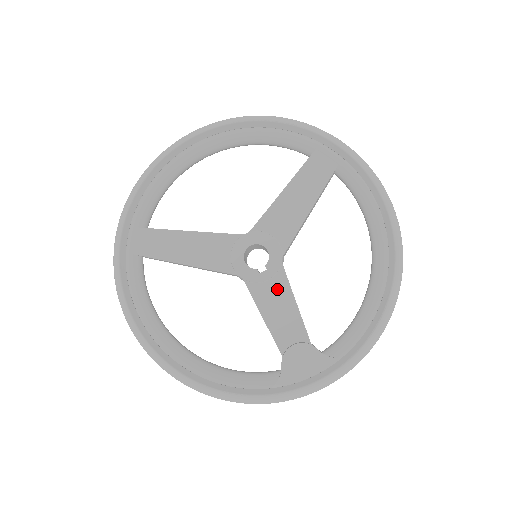
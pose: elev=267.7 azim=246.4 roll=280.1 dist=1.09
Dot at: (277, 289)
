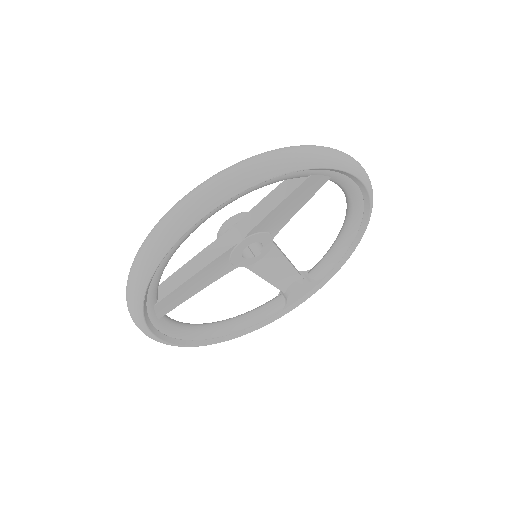
Dot at: (272, 259)
